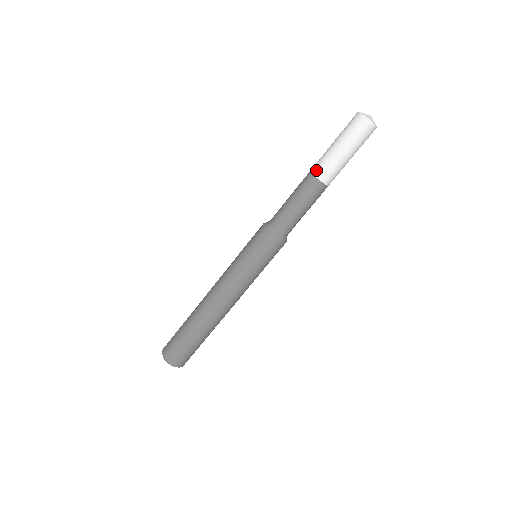
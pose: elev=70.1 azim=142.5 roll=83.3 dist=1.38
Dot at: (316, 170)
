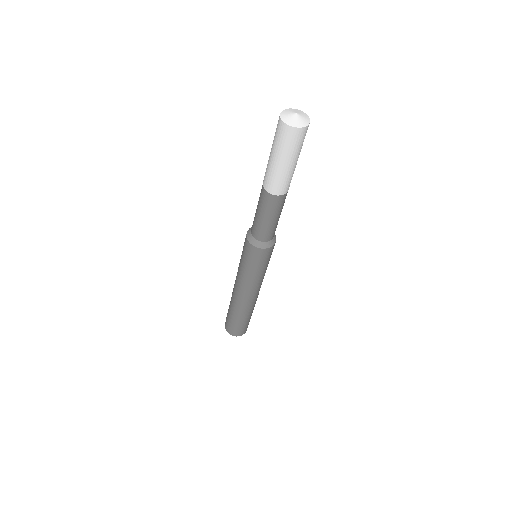
Dot at: (264, 178)
